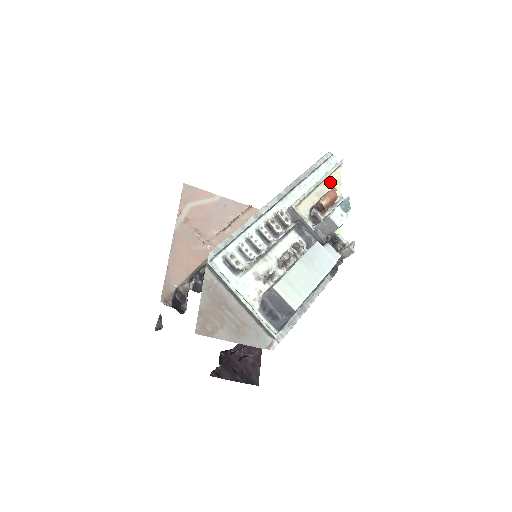
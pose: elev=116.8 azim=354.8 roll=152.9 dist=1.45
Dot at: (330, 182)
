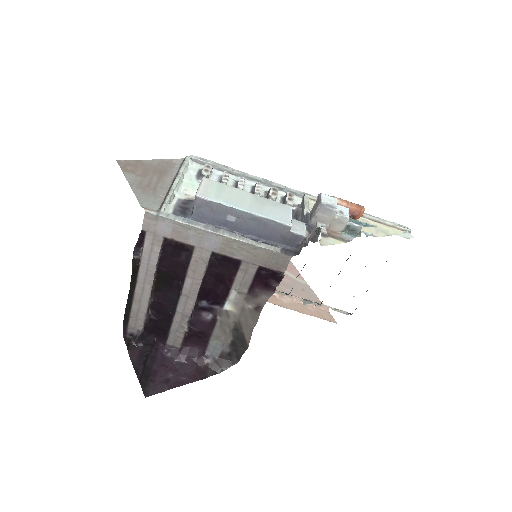
Dot at: (375, 225)
